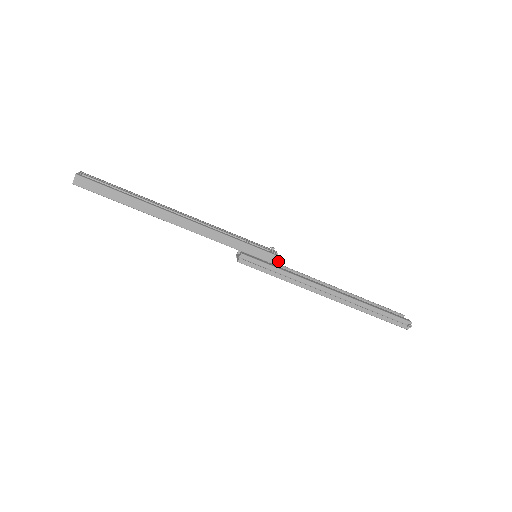
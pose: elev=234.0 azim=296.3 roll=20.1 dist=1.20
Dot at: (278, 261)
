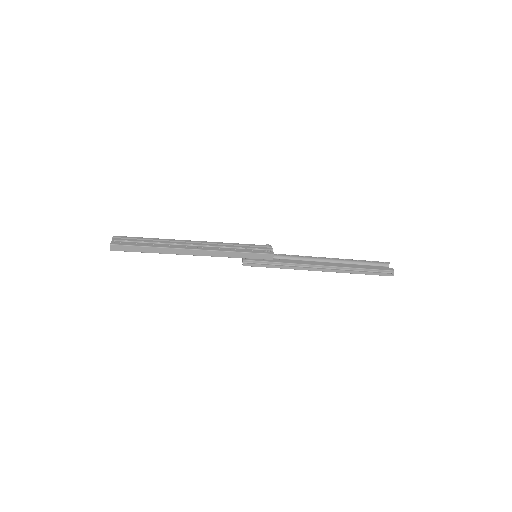
Dot at: occluded
